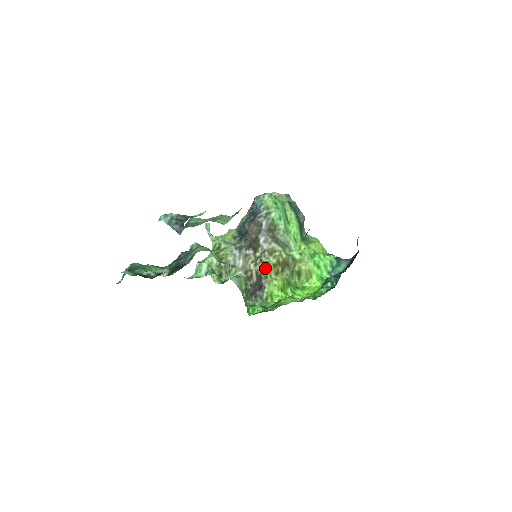
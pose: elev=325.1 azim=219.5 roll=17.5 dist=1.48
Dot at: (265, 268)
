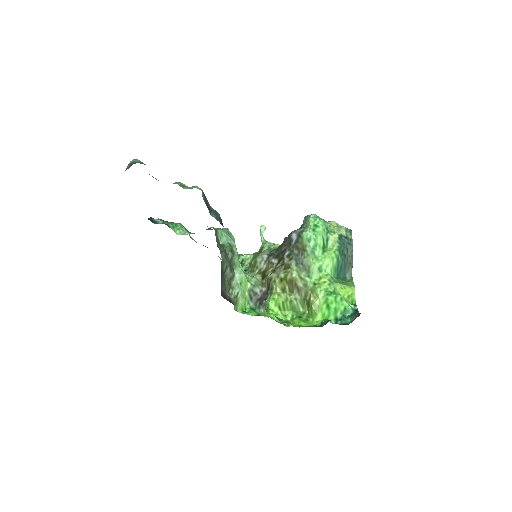
Dot at: (274, 279)
